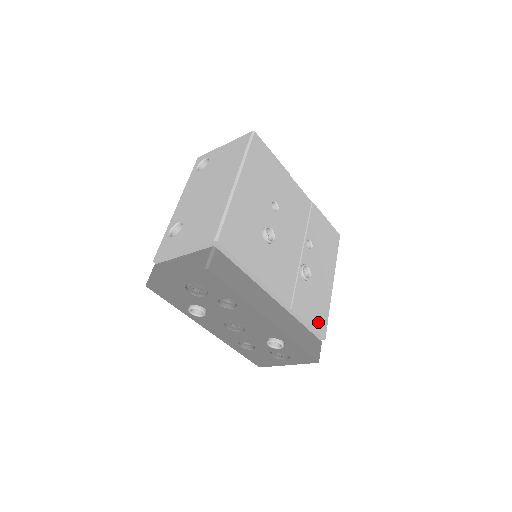
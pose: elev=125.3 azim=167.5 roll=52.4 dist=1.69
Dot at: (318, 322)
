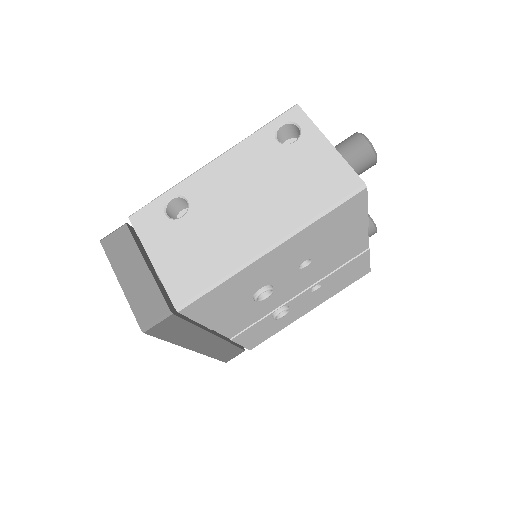
Dot at: (255, 341)
